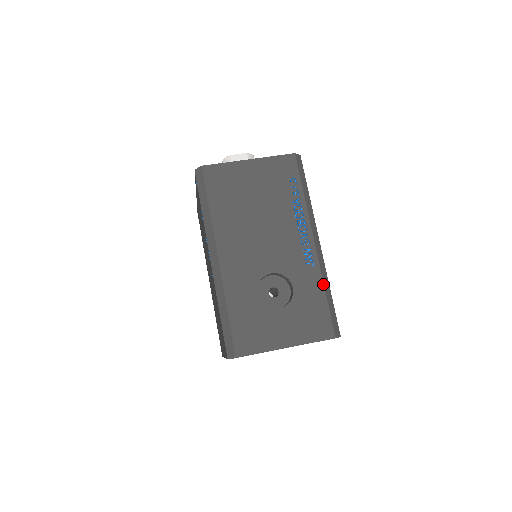
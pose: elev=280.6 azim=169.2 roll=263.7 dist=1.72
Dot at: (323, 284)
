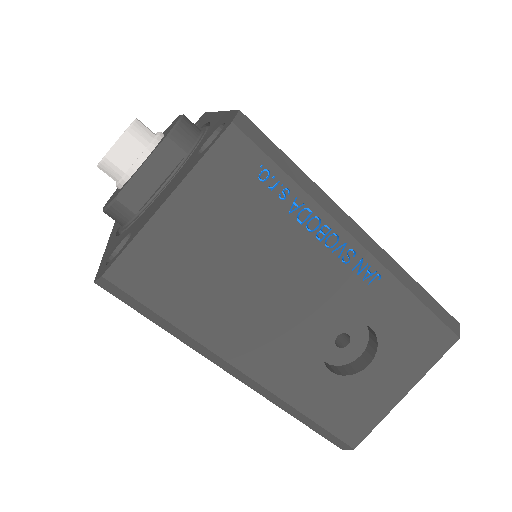
Dot at: (408, 291)
